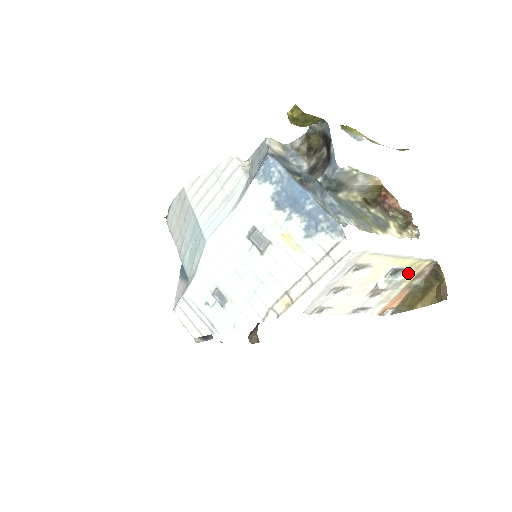
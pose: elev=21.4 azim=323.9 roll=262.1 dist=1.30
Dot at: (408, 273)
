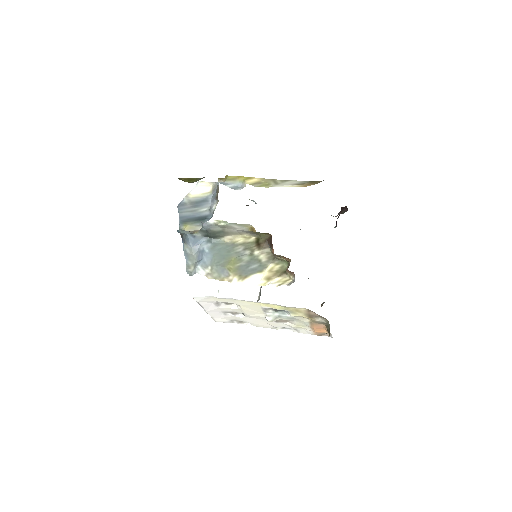
Dot at: (293, 313)
